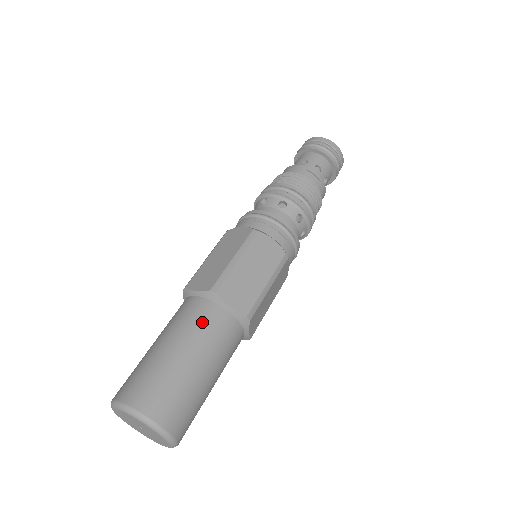
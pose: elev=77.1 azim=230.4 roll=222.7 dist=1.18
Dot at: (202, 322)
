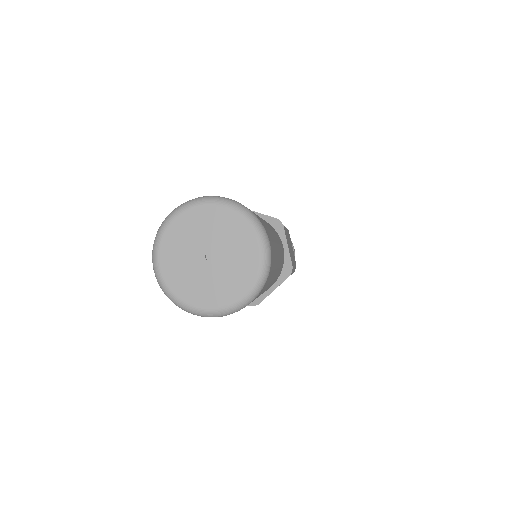
Dot at: occluded
